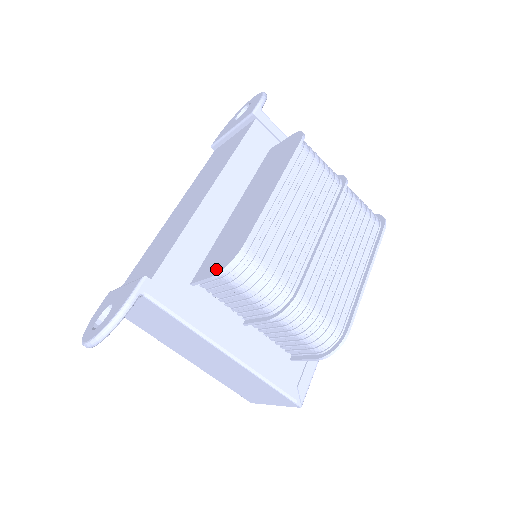
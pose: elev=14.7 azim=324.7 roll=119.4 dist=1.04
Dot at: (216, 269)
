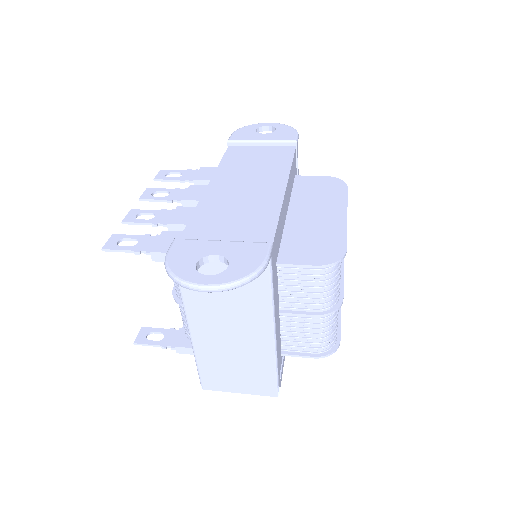
Dot at: (318, 260)
